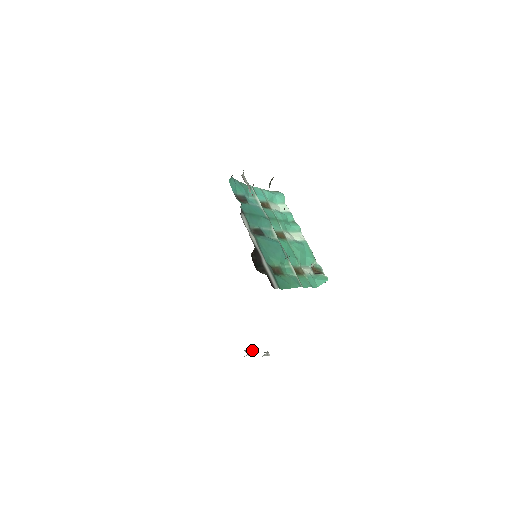
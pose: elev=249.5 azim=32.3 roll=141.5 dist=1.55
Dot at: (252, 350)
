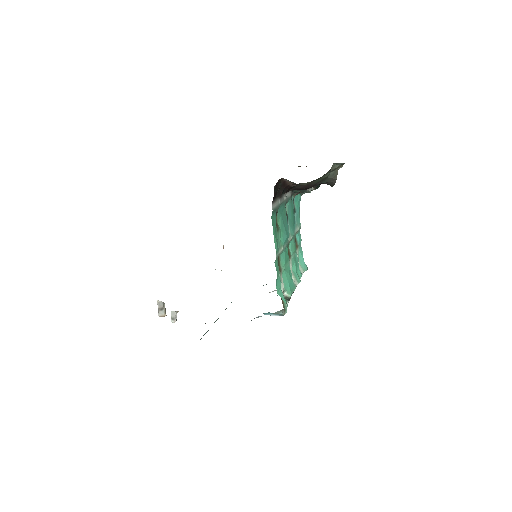
Dot at: occluded
